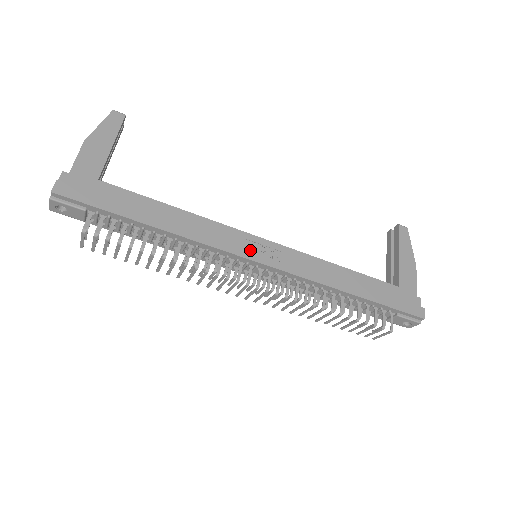
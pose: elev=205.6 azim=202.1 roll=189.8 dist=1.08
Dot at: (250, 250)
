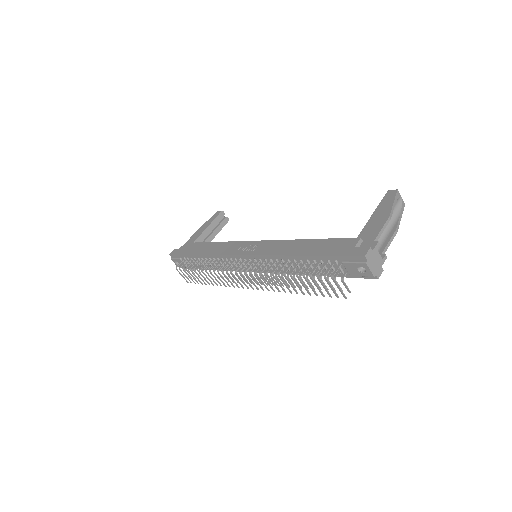
Dot at: (241, 250)
